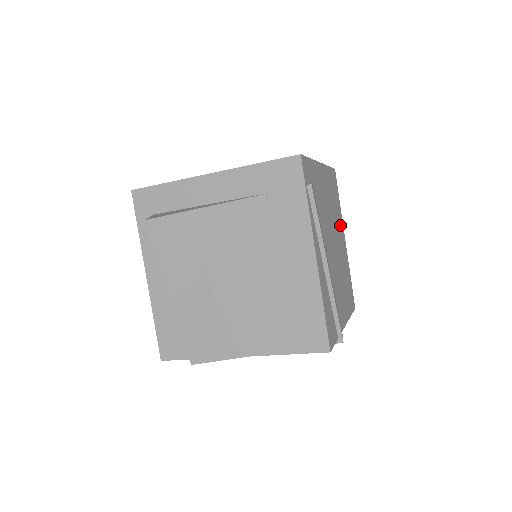
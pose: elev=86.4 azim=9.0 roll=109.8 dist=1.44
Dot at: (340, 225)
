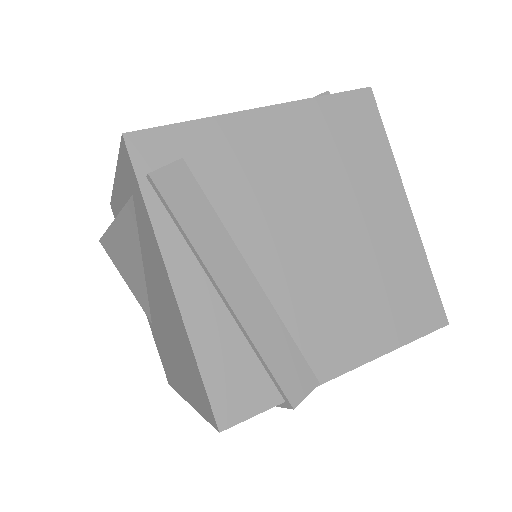
Dot at: (378, 187)
